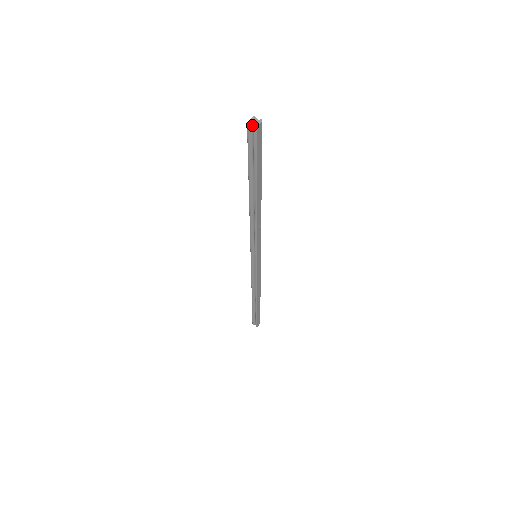
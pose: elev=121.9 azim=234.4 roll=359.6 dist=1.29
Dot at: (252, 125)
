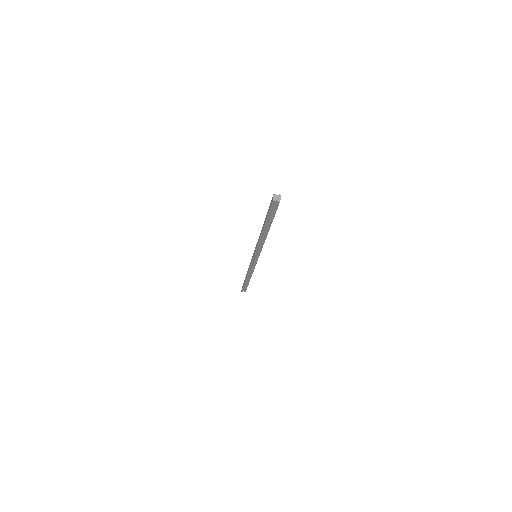
Dot at: (276, 201)
